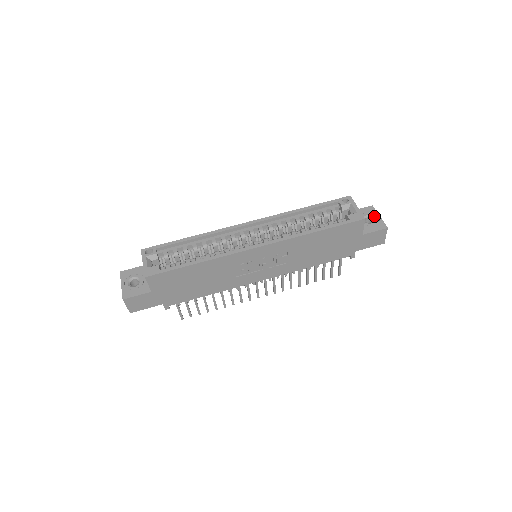
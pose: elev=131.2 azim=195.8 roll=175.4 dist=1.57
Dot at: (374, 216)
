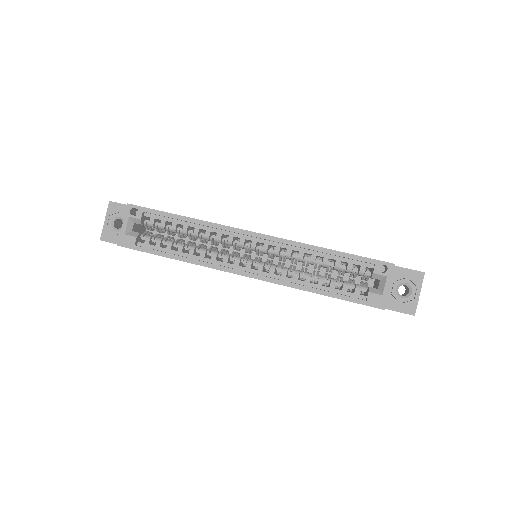
Dot at: (413, 290)
